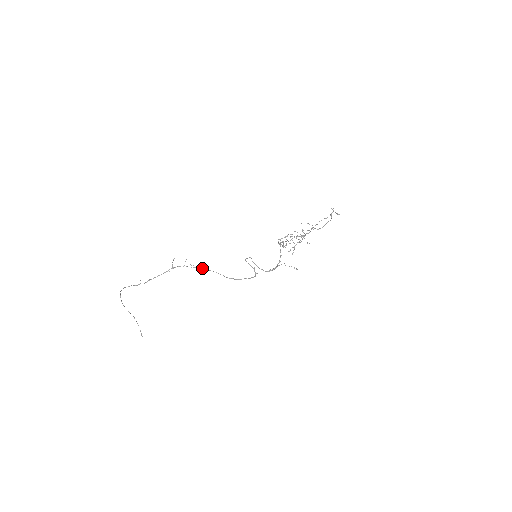
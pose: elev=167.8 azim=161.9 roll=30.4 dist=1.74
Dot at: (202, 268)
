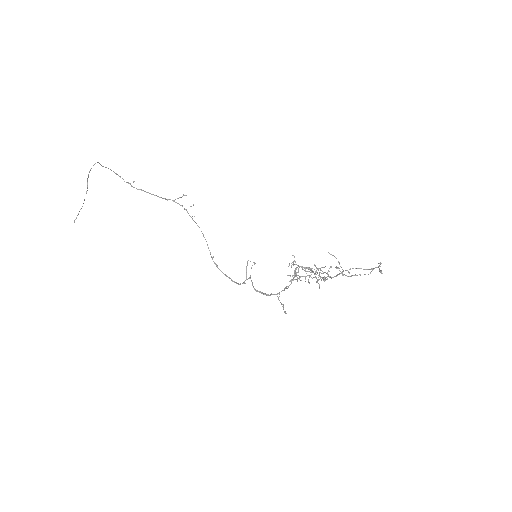
Dot at: occluded
